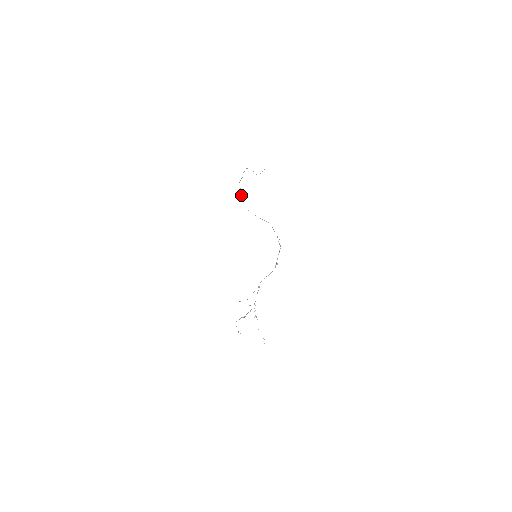
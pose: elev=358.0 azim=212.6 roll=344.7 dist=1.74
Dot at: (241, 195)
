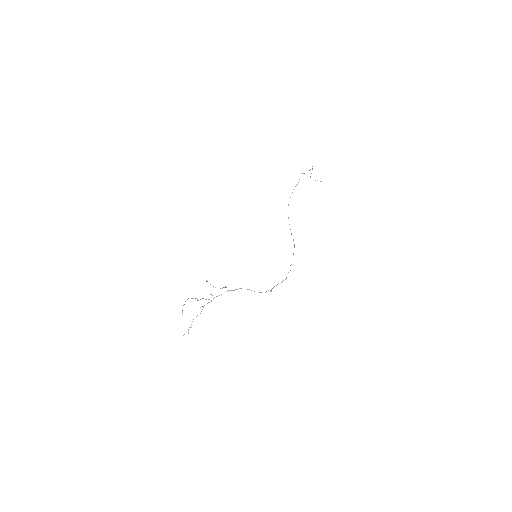
Dot at: occluded
